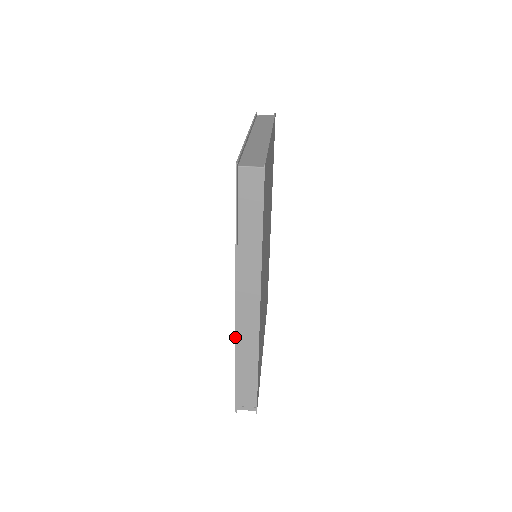
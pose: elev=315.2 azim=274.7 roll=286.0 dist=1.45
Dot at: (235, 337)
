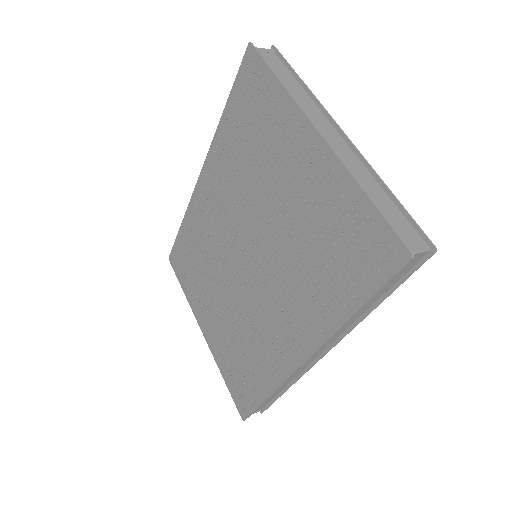
Dot at: (286, 380)
